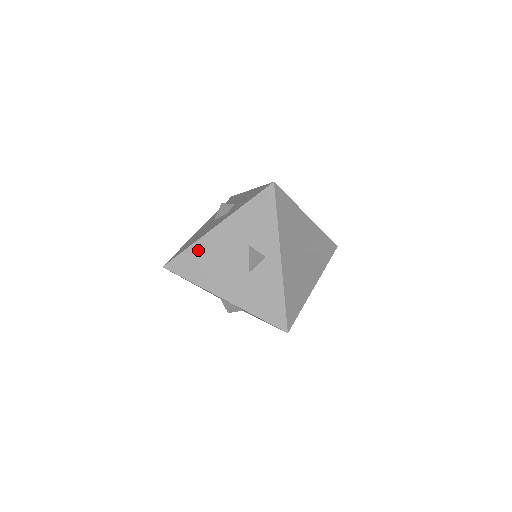
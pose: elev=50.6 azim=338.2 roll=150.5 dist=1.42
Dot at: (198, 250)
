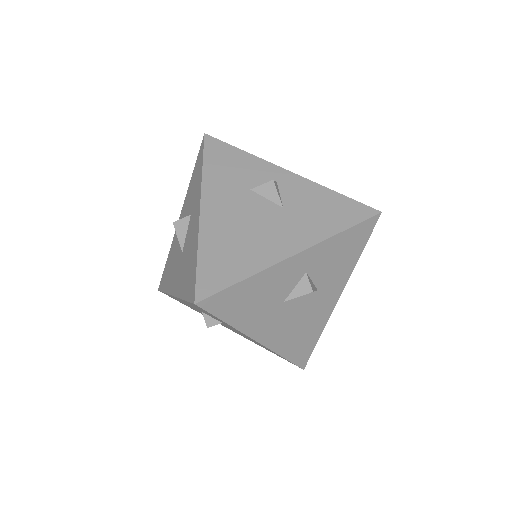
Dot at: (211, 243)
